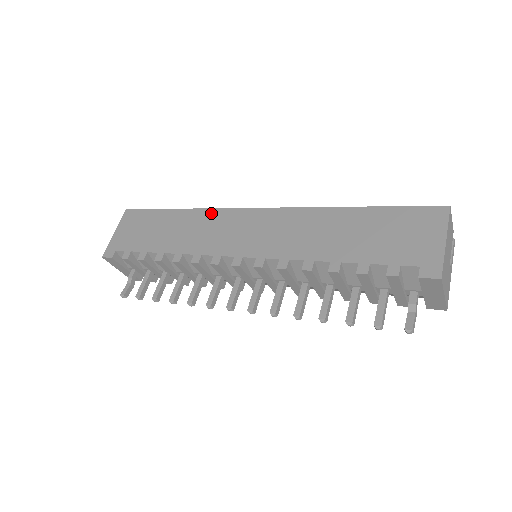
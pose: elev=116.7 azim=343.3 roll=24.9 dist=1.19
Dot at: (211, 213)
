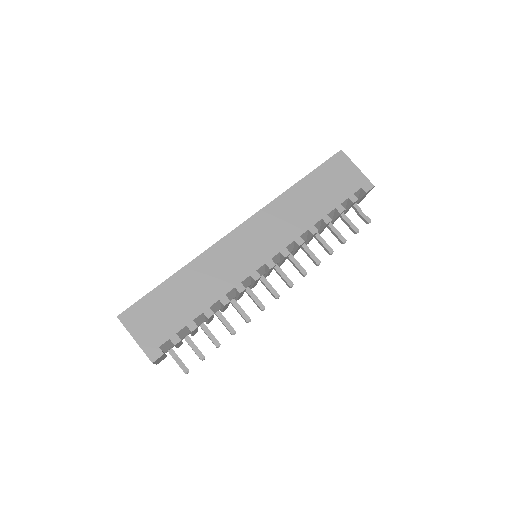
Dot at: (209, 254)
